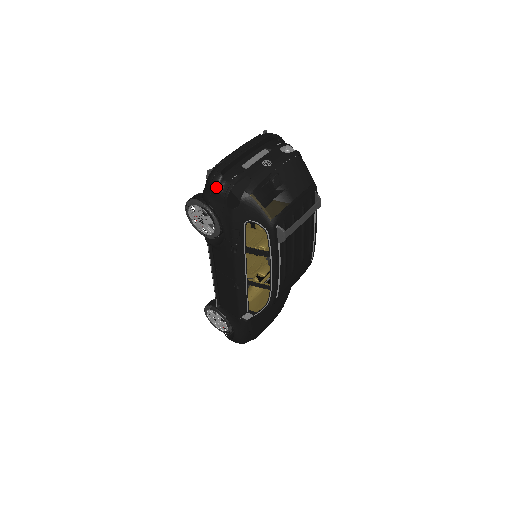
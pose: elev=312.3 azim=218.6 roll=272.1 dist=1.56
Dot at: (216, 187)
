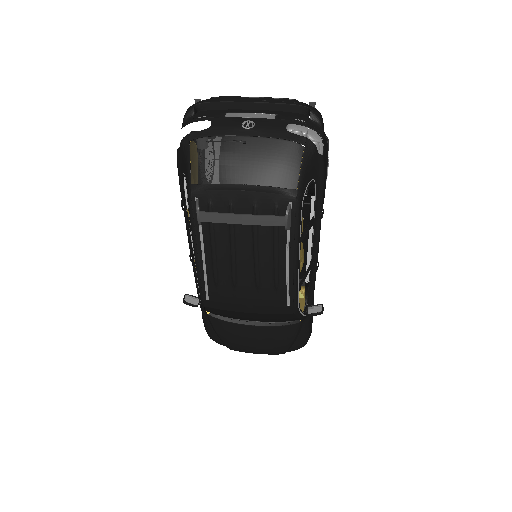
Dot at: (184, 117)
